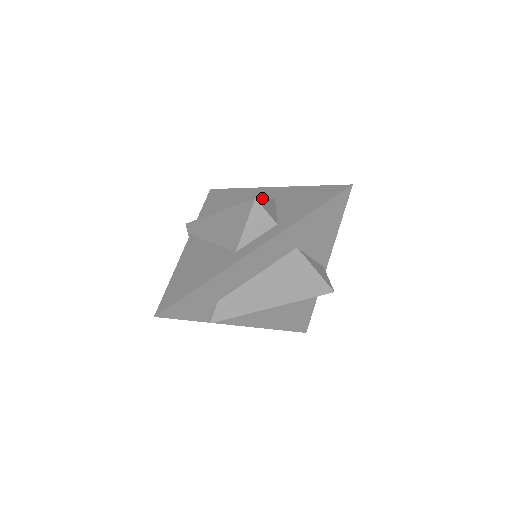
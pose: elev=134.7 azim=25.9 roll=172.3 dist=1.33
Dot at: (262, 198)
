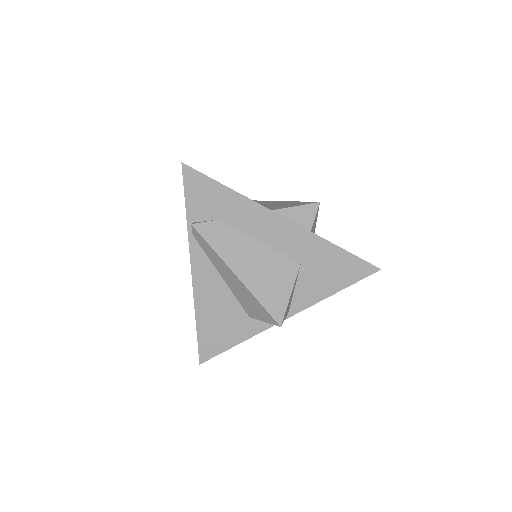
Dot at: occluded
